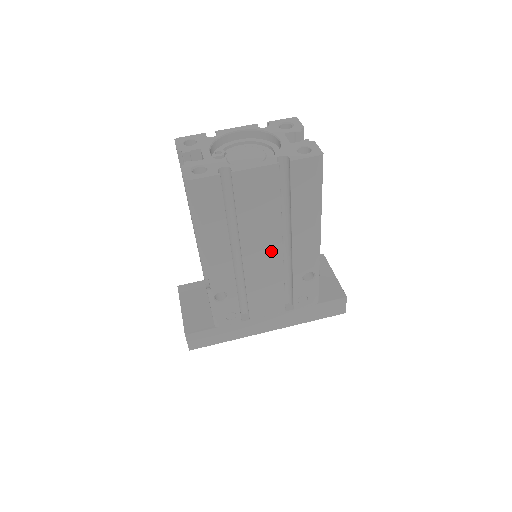
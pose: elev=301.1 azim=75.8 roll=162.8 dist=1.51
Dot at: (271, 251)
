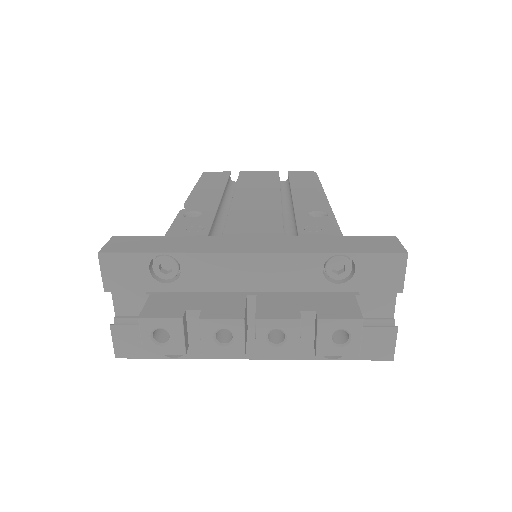
Dot at: (267, 197)
